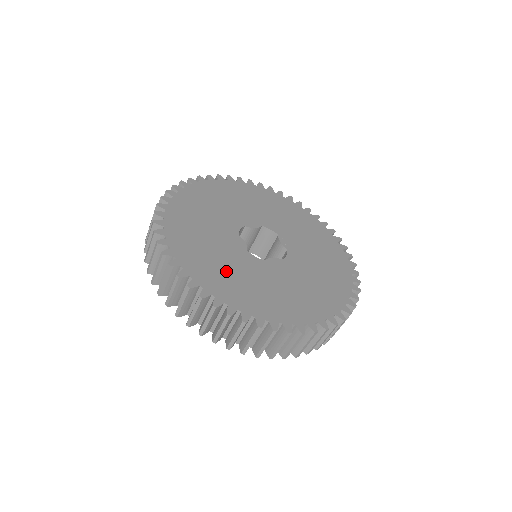
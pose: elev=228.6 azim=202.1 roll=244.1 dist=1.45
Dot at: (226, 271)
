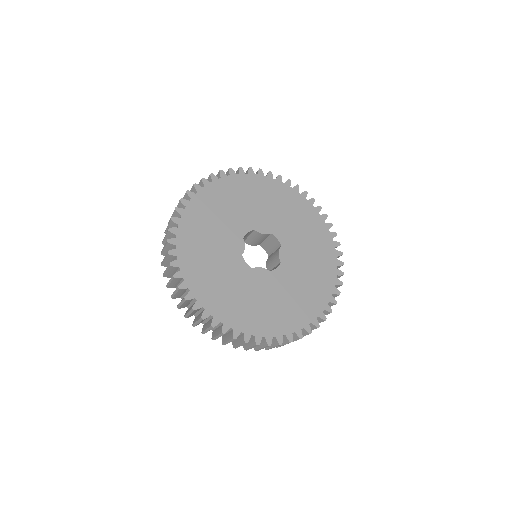
Dot at: (212, 270)
